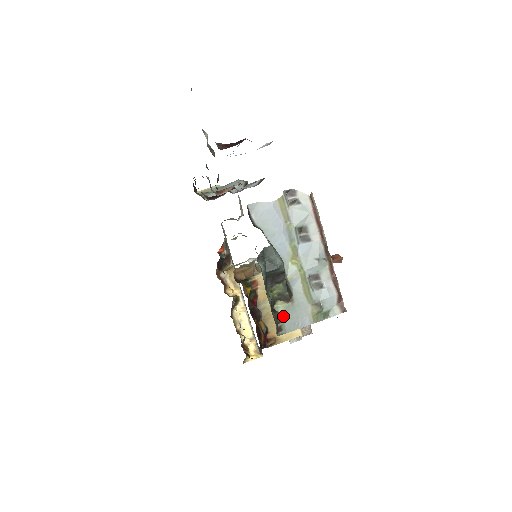
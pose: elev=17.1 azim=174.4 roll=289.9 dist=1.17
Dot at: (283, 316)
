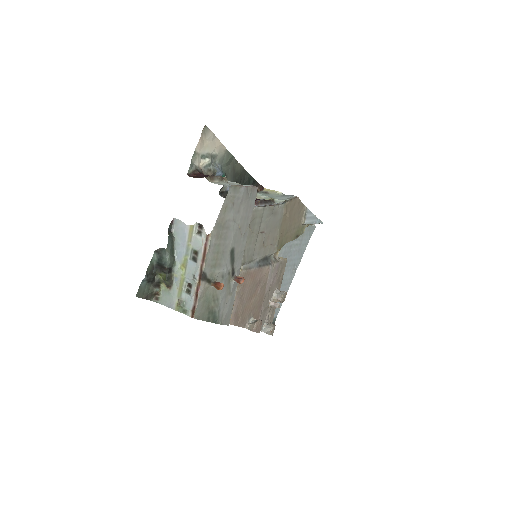
Dot at: (163, 293)
